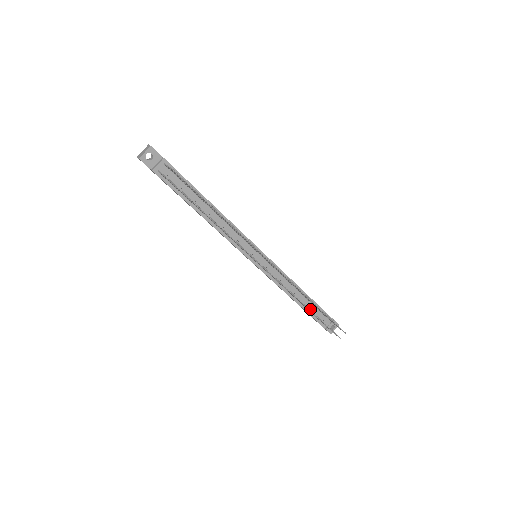
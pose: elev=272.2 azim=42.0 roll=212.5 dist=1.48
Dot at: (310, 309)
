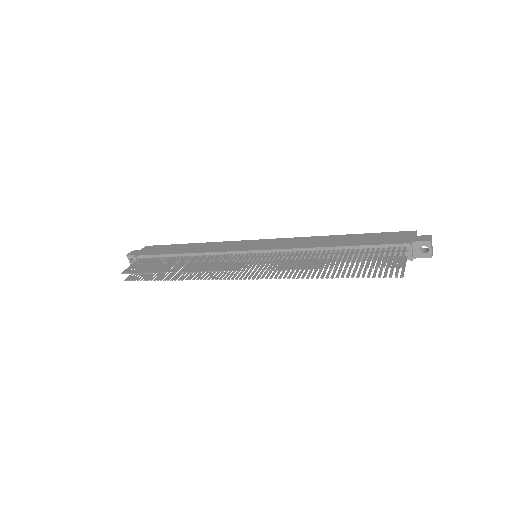
Dot at: (363, 256)
